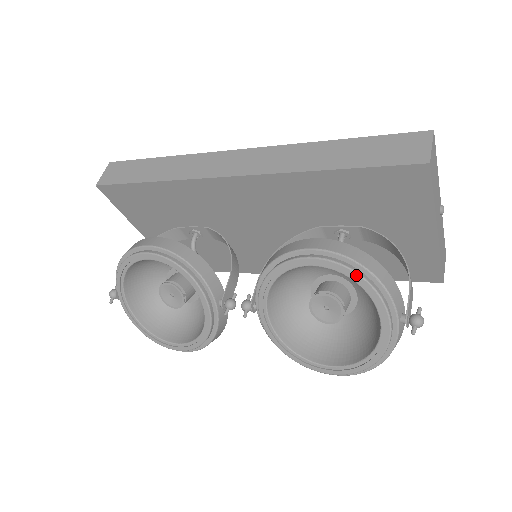
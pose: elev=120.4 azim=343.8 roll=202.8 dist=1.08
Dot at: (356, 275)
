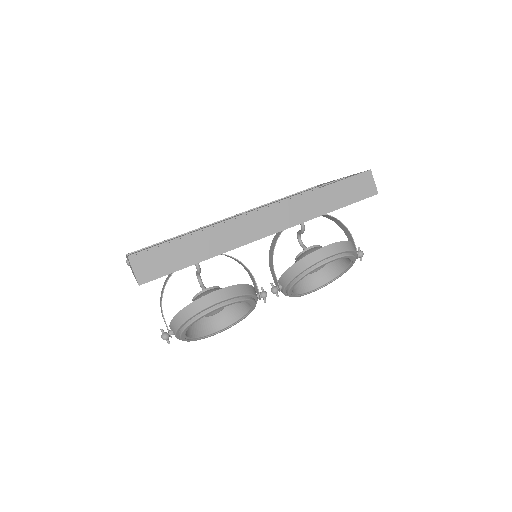
Dot at: (350, 256)
